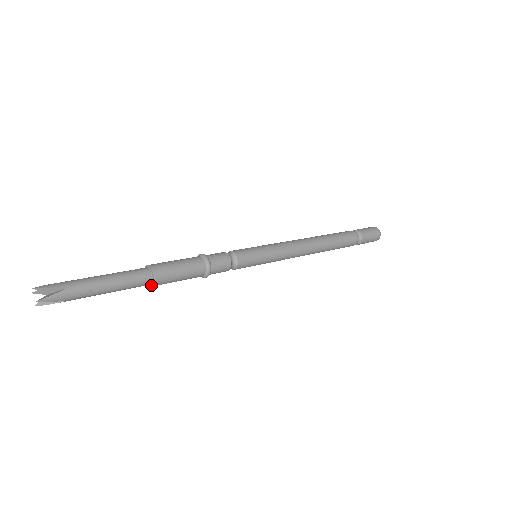
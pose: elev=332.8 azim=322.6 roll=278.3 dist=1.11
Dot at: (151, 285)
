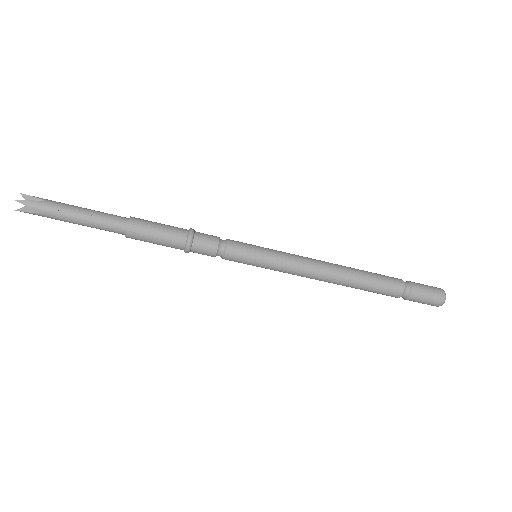
Dot at: (126, 233)
